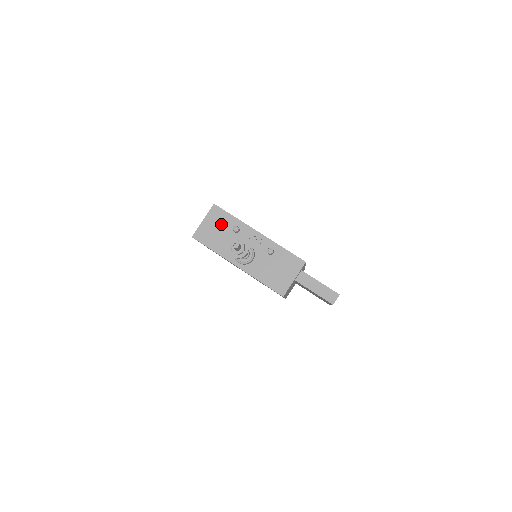
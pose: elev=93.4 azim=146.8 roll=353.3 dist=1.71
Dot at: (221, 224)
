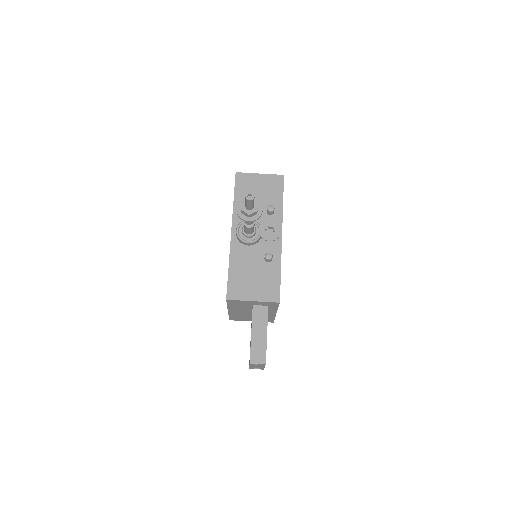
Dot at: (267, 193)
